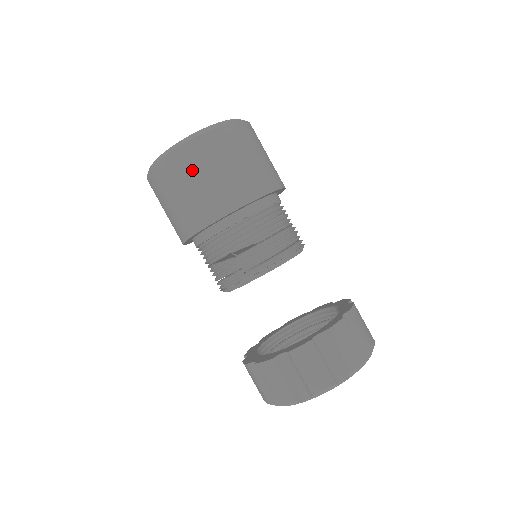
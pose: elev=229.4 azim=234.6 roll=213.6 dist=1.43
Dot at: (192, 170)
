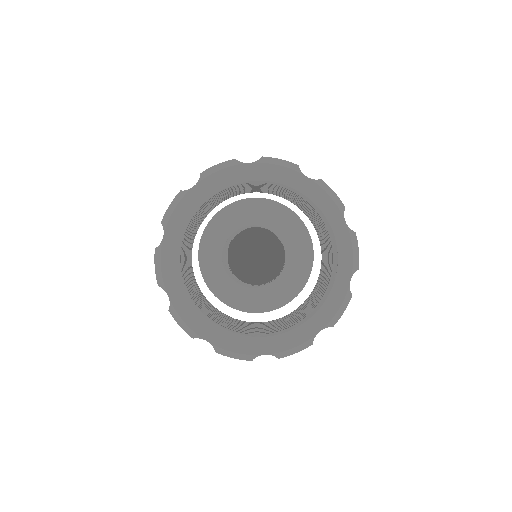
Dot at: occluded
